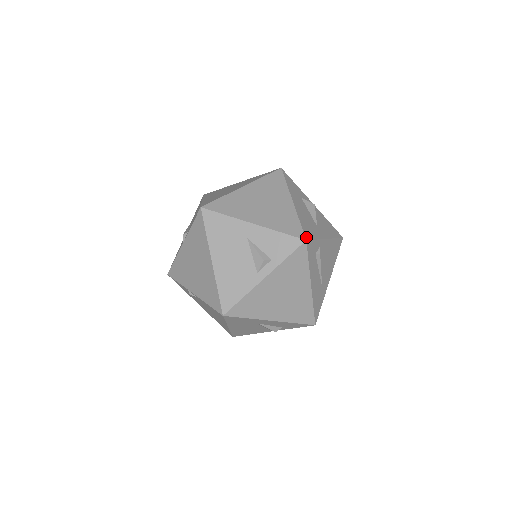
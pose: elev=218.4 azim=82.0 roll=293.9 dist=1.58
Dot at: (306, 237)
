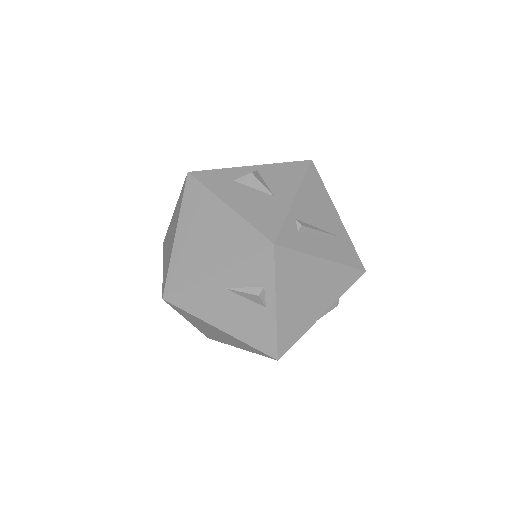
Dot at: (271, 239)
